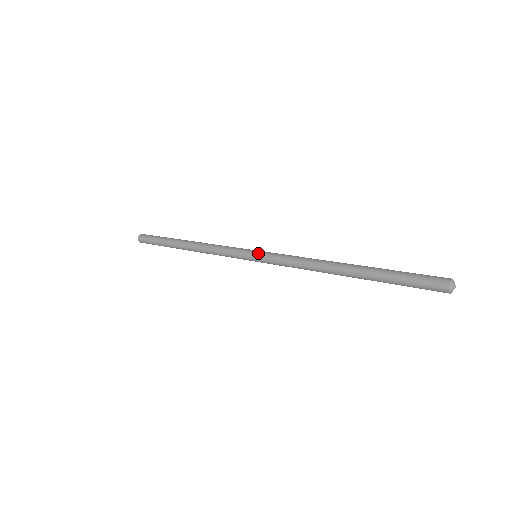
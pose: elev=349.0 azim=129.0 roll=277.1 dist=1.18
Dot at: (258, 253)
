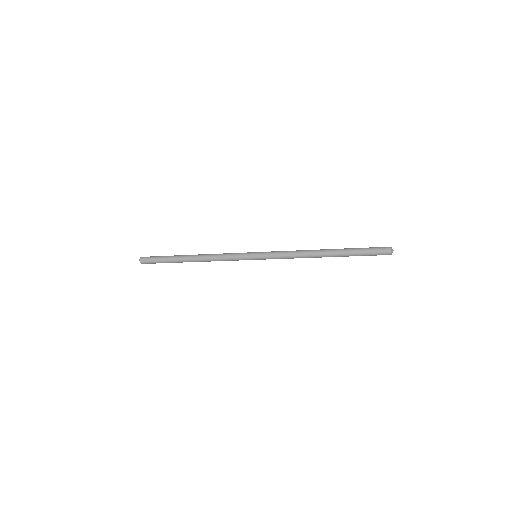
Dot at: (259, 255)
